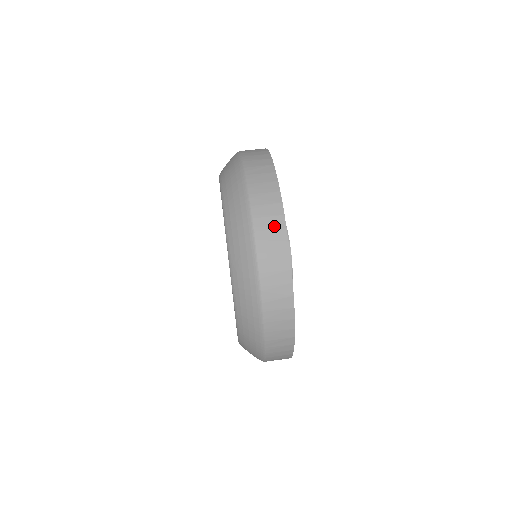
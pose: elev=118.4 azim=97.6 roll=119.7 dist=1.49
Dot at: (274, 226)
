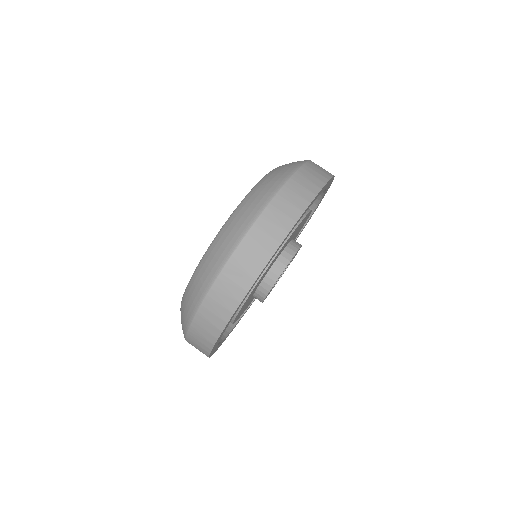
Dot at: (313, 181)
